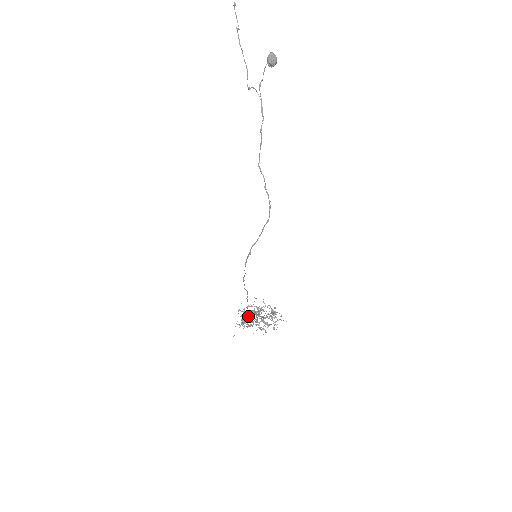
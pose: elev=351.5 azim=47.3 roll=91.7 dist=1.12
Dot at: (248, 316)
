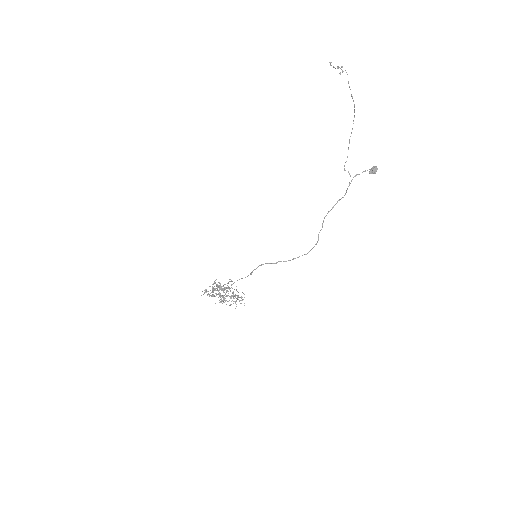
Dot at: occluded
